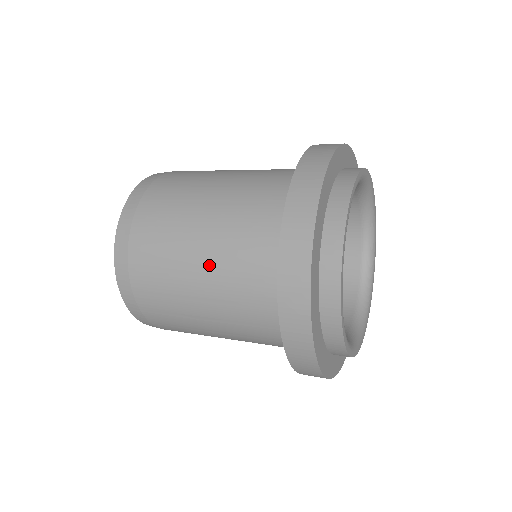
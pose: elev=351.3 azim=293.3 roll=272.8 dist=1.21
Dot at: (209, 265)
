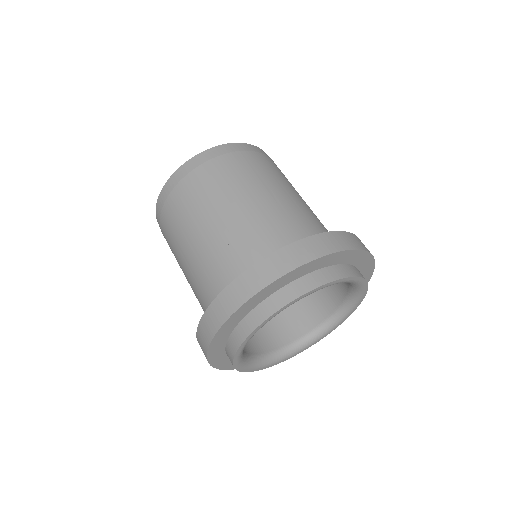
Dot at: occluded
